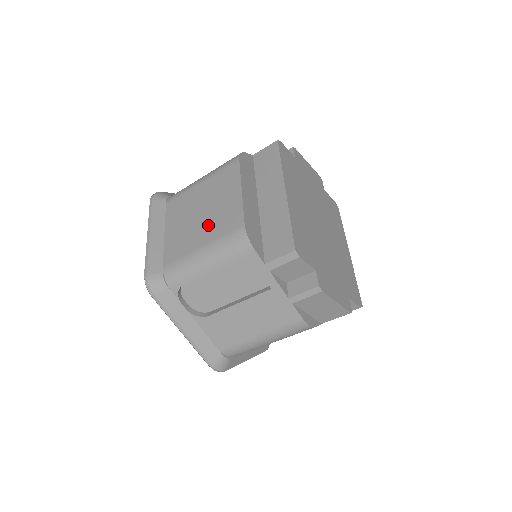
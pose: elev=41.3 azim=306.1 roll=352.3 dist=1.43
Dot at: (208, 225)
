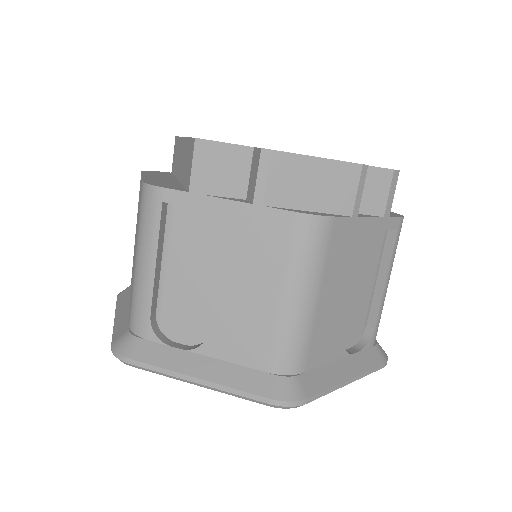
Dot at: (136, 237)
